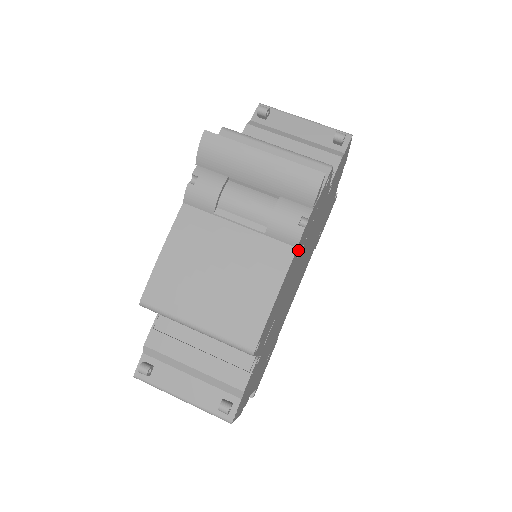
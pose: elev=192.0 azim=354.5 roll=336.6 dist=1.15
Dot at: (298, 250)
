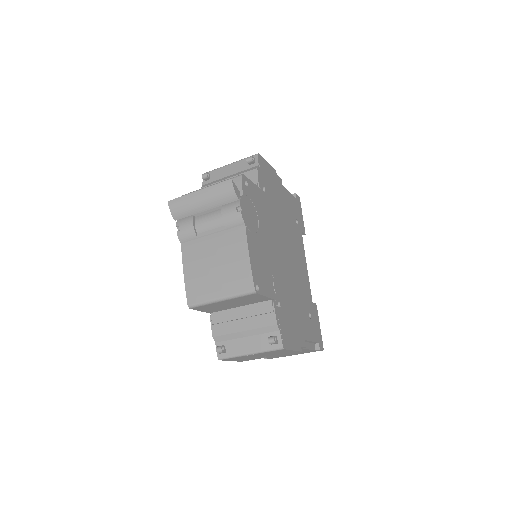
Dot at: (250, 227)
